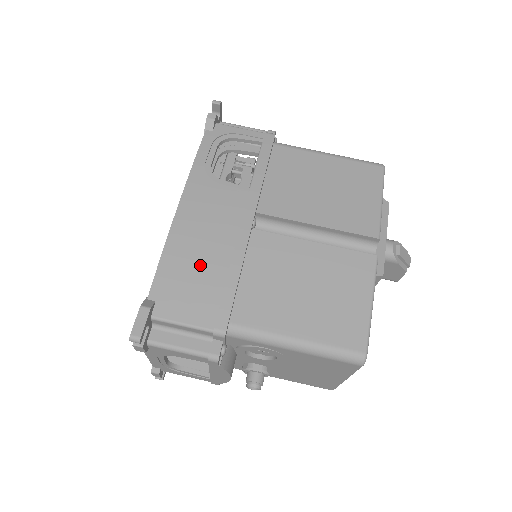
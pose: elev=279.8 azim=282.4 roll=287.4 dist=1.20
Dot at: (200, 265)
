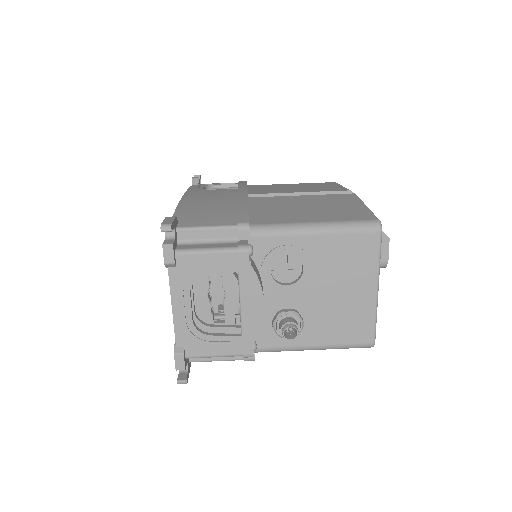
Dot at: (212, 207)
